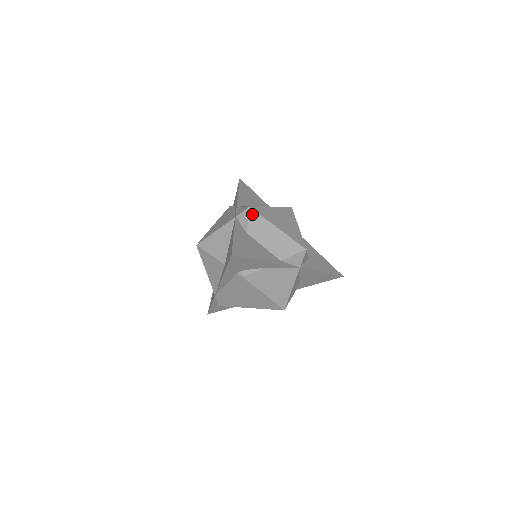
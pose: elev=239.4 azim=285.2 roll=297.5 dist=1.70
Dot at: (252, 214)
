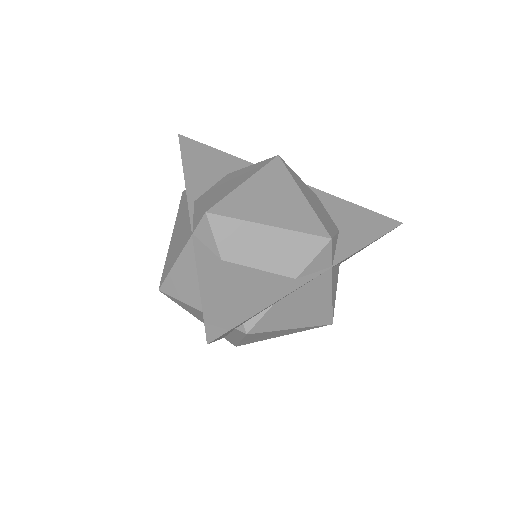
Dot at: (215, 223)
